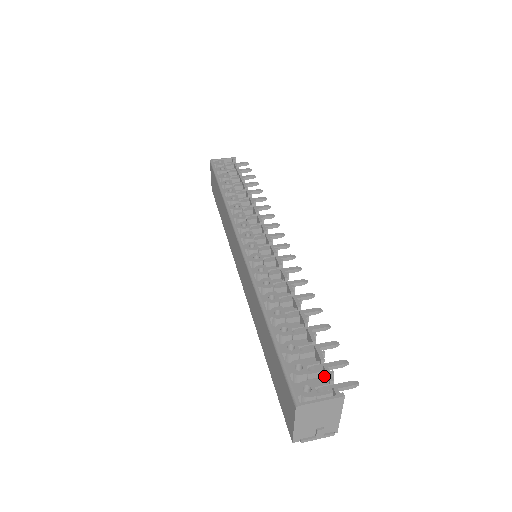
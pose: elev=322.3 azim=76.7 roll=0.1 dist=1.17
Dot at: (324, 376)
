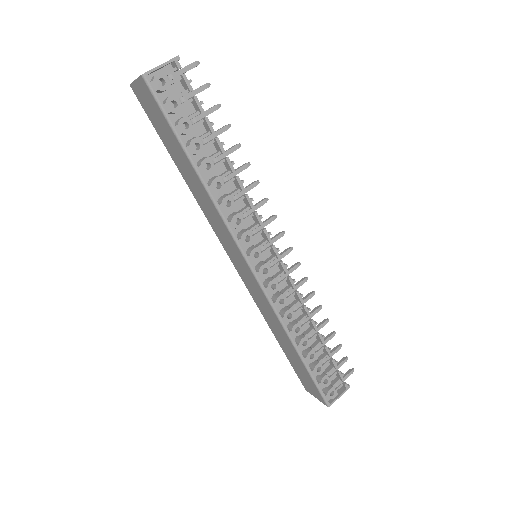
Dot at: (336, 373)
